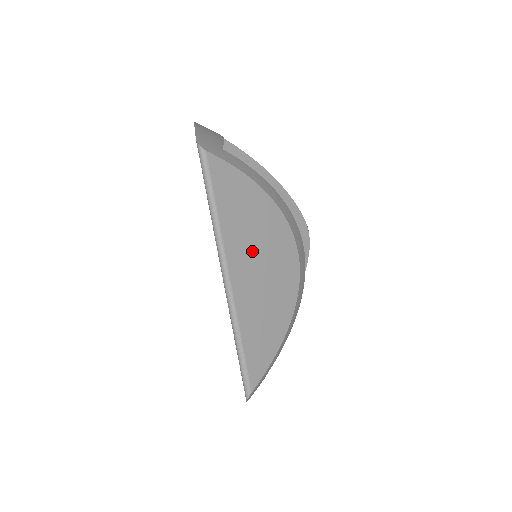
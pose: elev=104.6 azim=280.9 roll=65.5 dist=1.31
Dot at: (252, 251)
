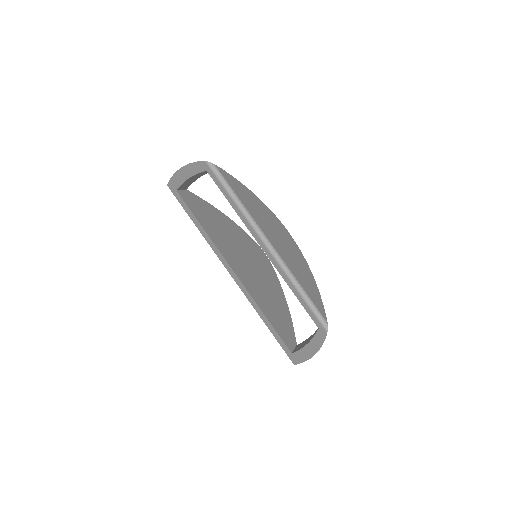
Dot at: (269, 227)
